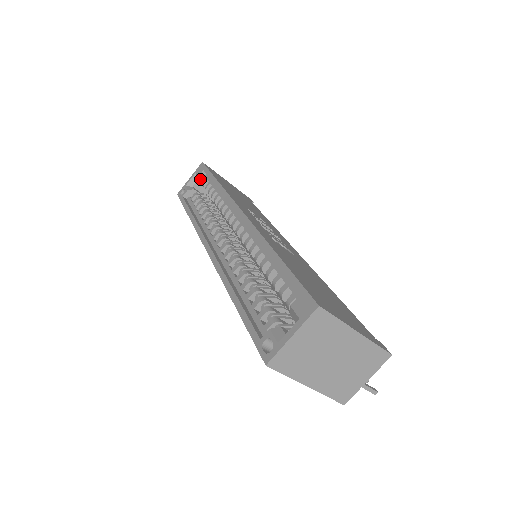
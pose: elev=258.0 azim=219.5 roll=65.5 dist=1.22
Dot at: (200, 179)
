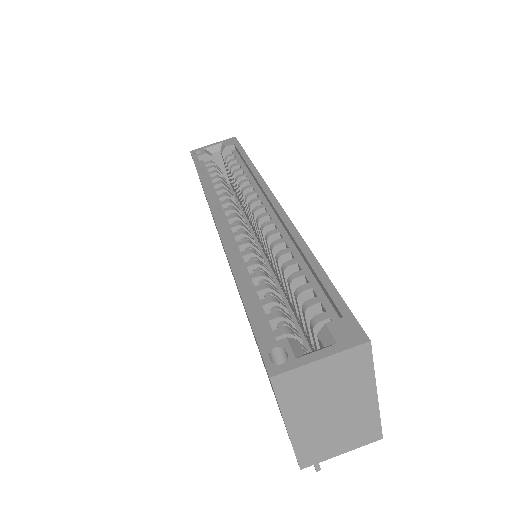
Dot at: (225, 150)
